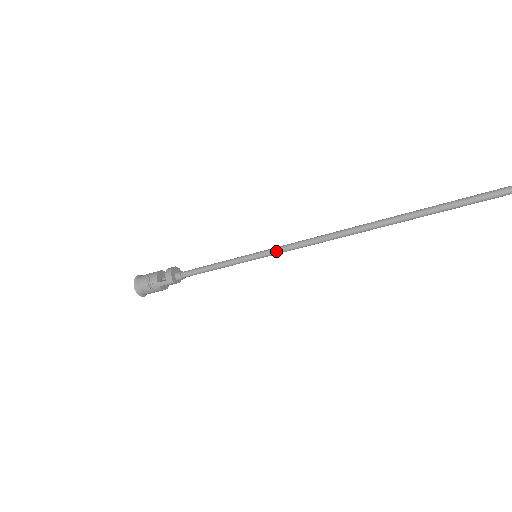
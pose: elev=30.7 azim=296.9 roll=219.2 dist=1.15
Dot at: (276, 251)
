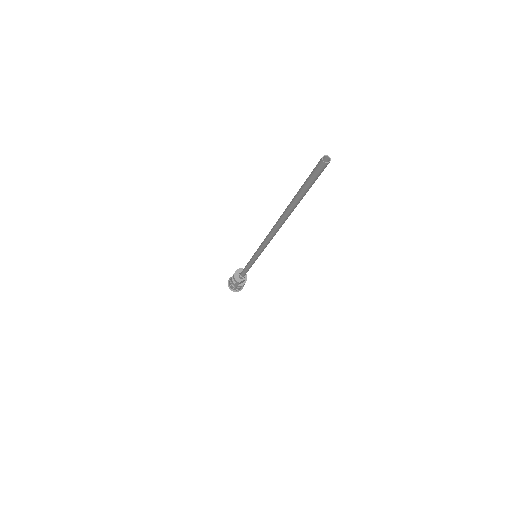
Dot at: (258, 252)
